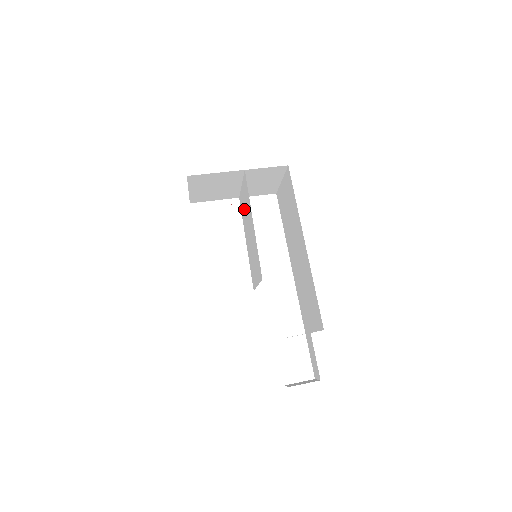
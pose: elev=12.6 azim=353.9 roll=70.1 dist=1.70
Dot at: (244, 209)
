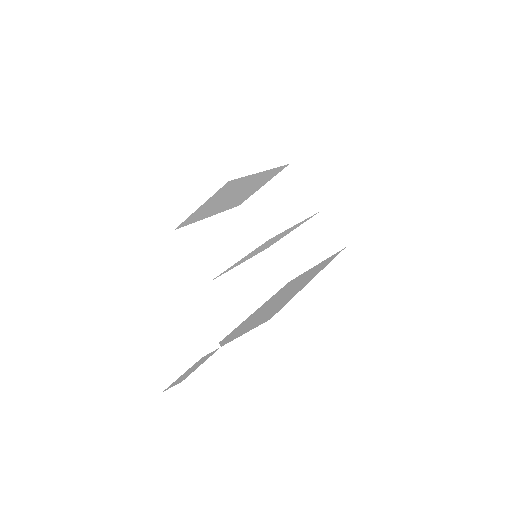
Dot at: (276, 240)
